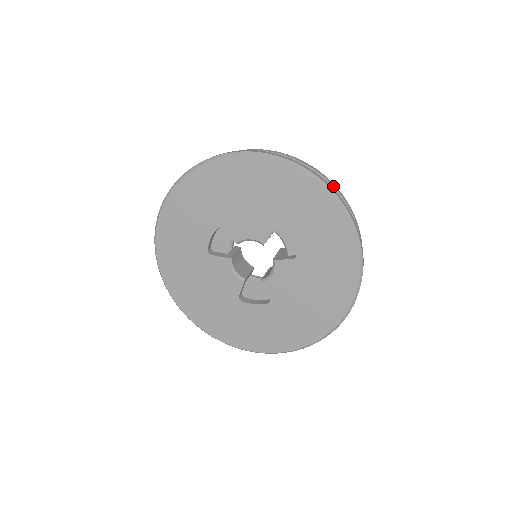
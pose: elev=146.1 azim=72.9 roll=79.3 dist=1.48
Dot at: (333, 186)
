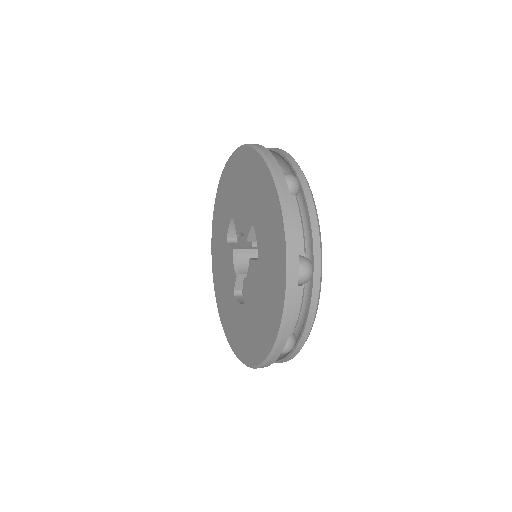
Dot at: (303, 191)
